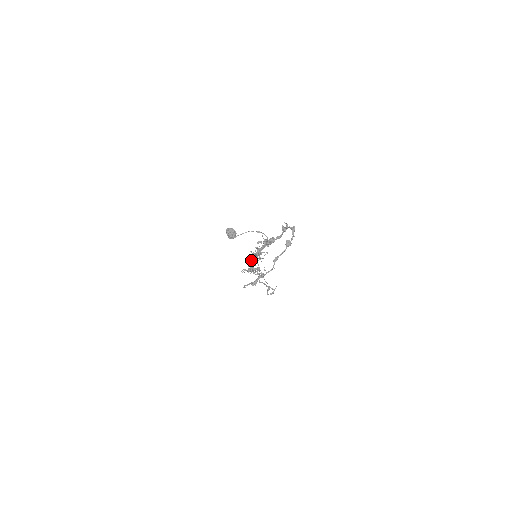
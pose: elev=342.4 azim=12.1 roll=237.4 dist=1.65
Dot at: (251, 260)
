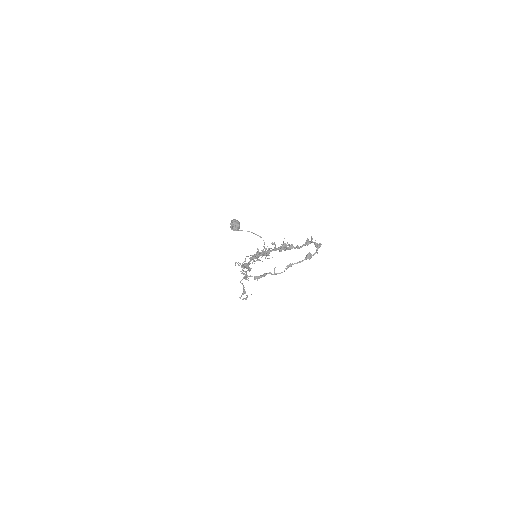
Dot at: (255, 257)
